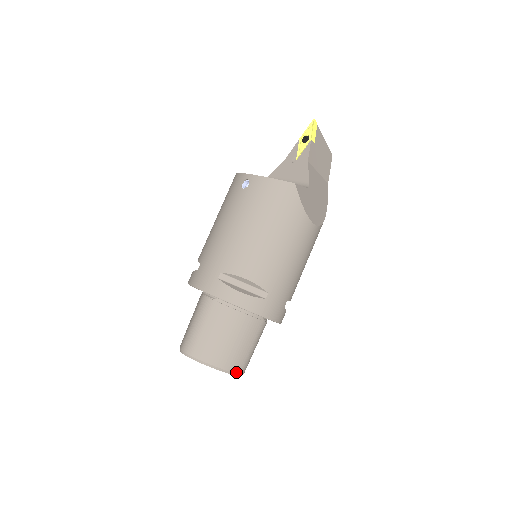
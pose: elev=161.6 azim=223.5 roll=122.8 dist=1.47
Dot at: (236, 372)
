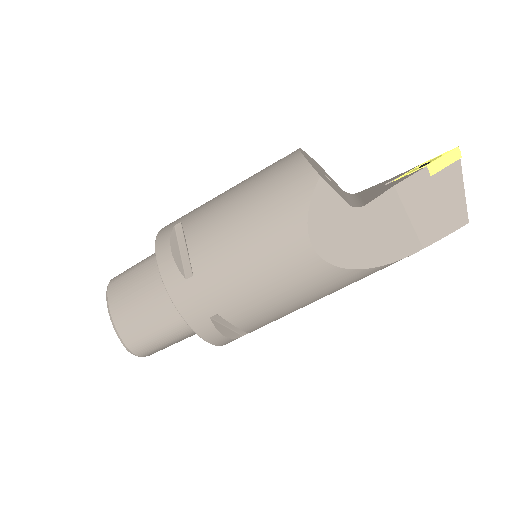
Dot at: (123, 339)
